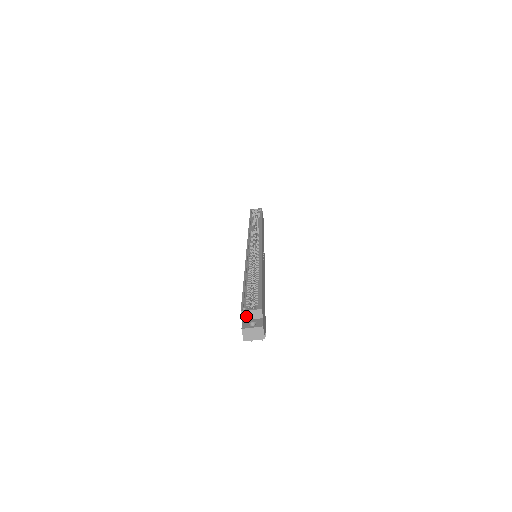
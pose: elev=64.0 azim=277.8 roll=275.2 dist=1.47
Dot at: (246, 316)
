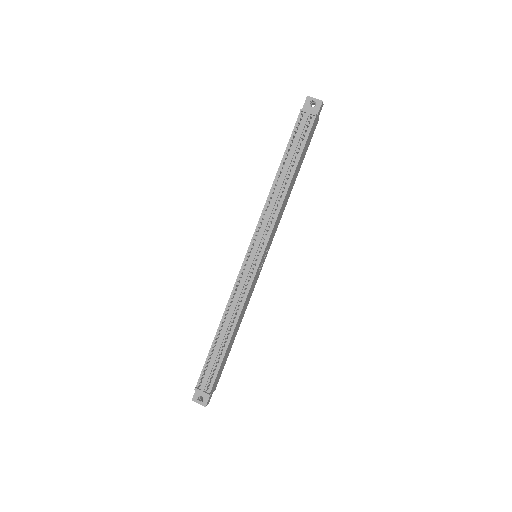
Dot at: occluded
